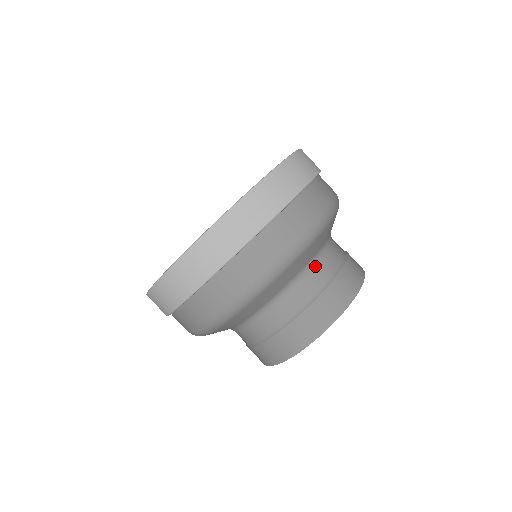
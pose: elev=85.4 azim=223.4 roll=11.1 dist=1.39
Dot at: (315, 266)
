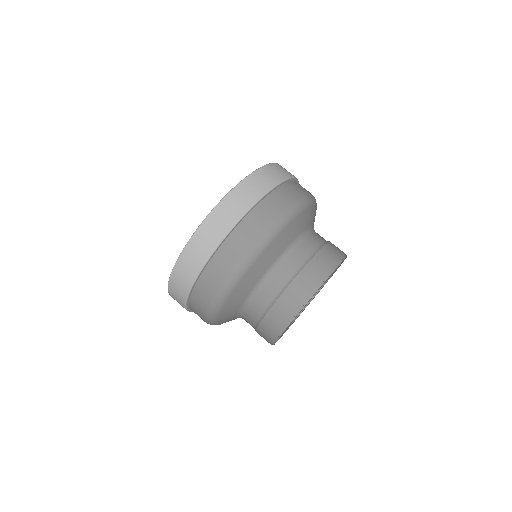
Dot at: (270, 278)
